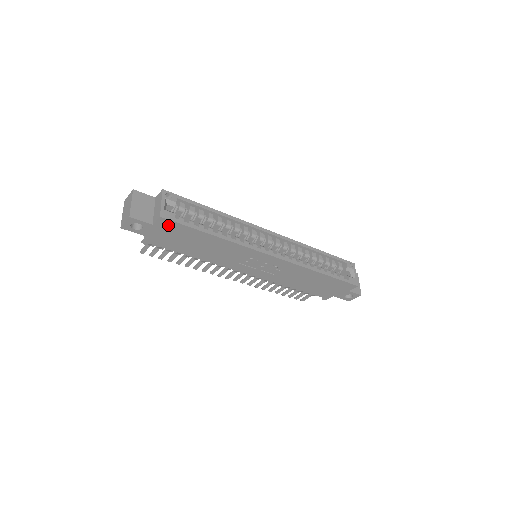
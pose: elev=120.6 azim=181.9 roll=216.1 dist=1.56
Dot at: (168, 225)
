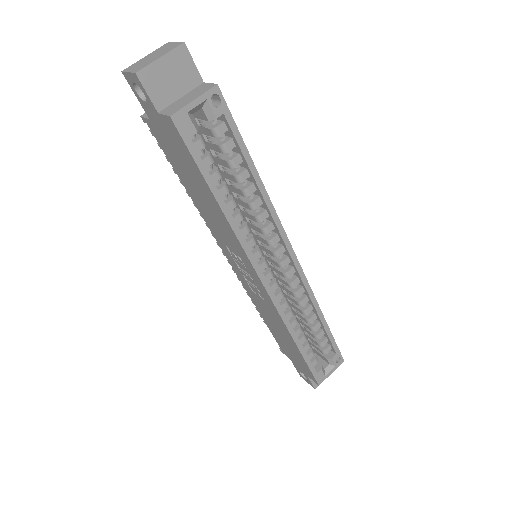
Dot at: (175, 134)
